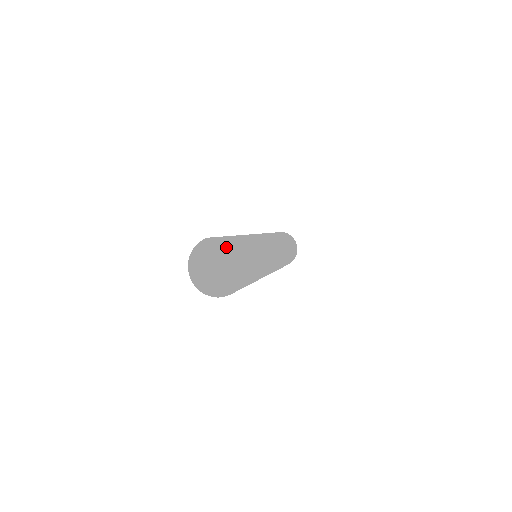
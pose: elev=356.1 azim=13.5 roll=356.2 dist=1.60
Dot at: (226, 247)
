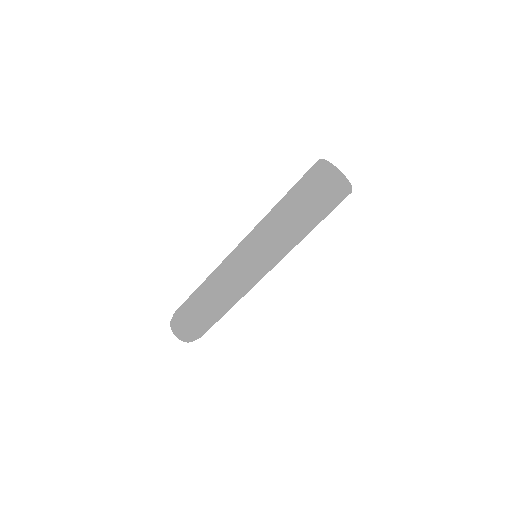
Dot at: (331, 164)
